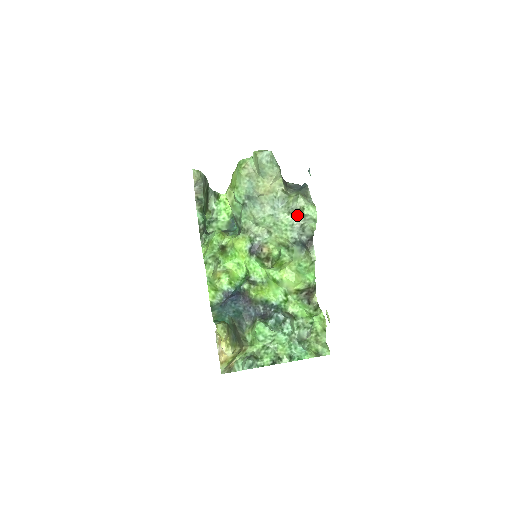
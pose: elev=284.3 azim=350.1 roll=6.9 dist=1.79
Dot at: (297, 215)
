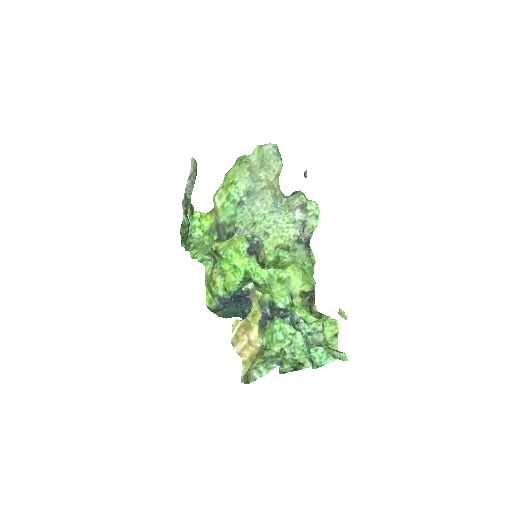
Dot at: (299, 212)
